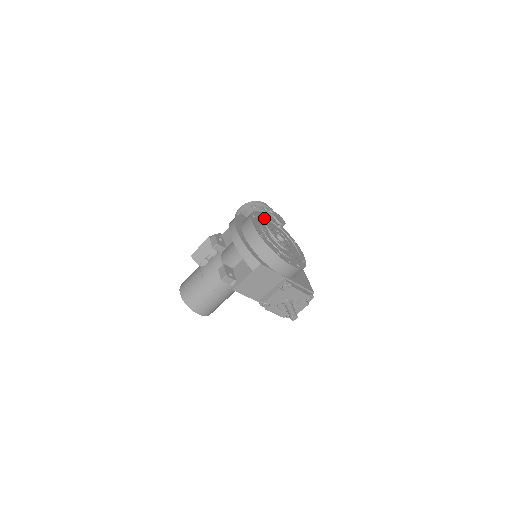
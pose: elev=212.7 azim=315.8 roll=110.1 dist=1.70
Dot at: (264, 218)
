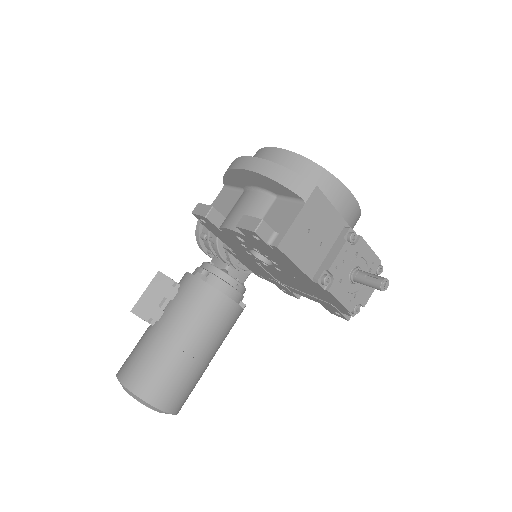
Dot at: occluded
